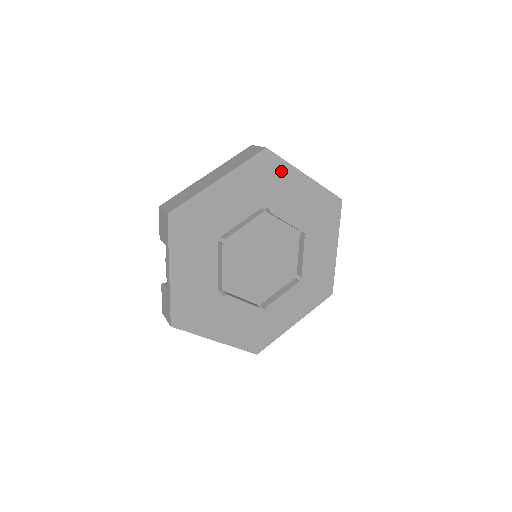
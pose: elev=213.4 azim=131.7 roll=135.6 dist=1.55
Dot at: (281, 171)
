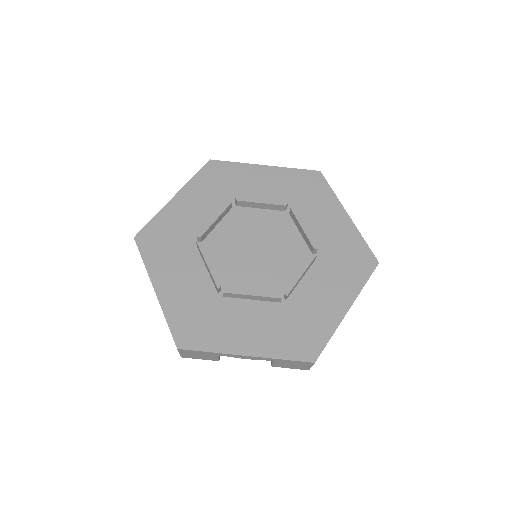
Dot at: (235, 171)
